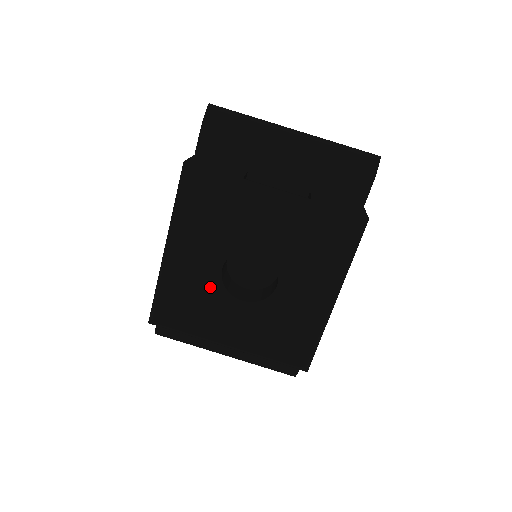
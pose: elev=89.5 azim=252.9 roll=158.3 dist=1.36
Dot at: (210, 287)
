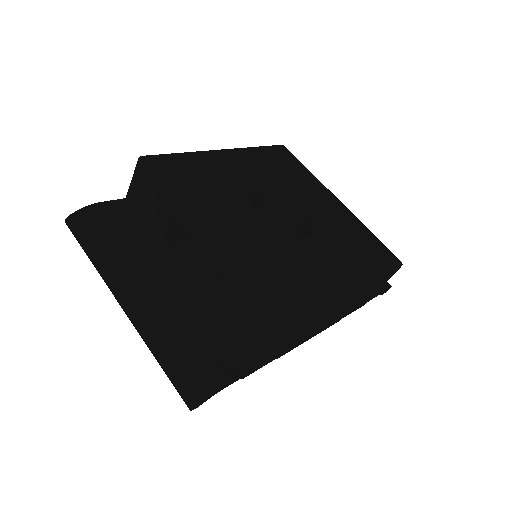
Dot at: (239, 189)
